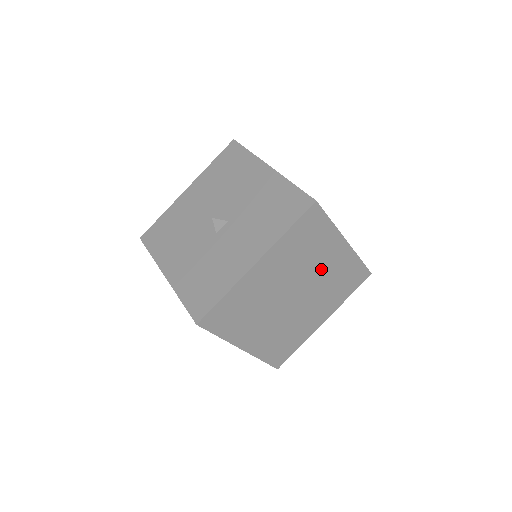
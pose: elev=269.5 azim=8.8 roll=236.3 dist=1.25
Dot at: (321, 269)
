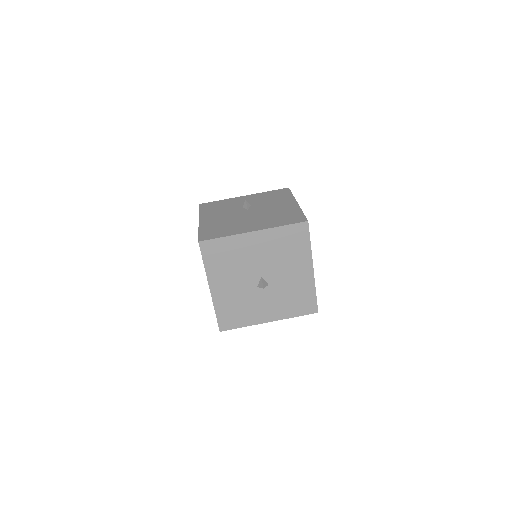
Dot at: occluded
